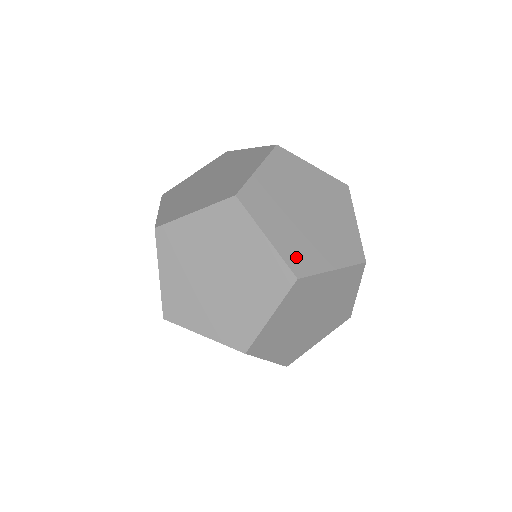
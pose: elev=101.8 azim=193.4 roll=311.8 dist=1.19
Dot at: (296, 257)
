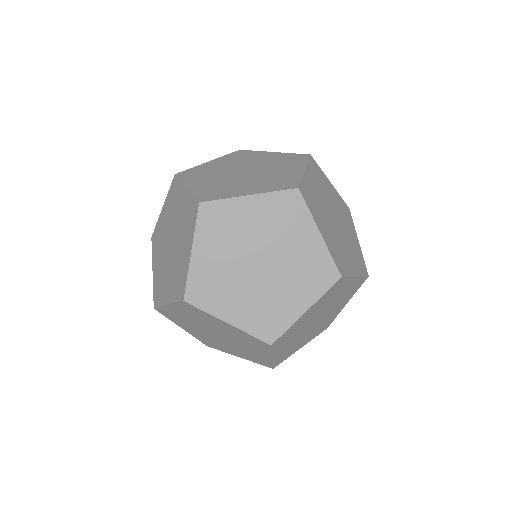
Dot at: (279, 185)
